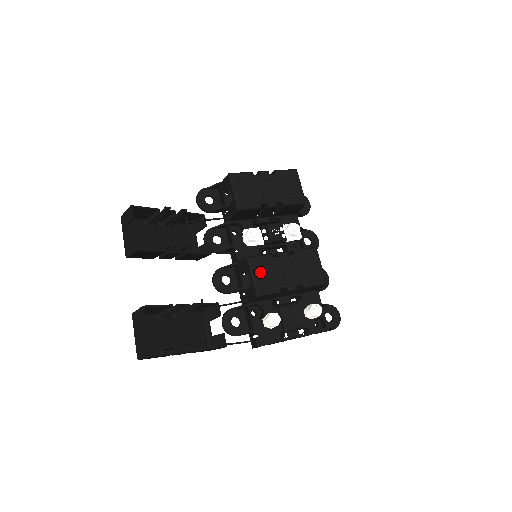
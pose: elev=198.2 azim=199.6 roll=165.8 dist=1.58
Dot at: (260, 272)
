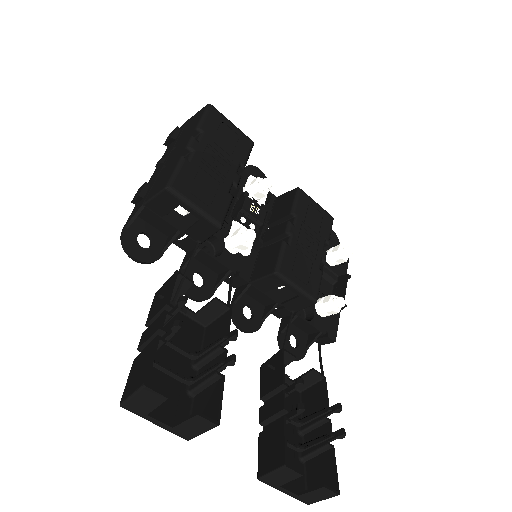
Dot at: (297, 275)
